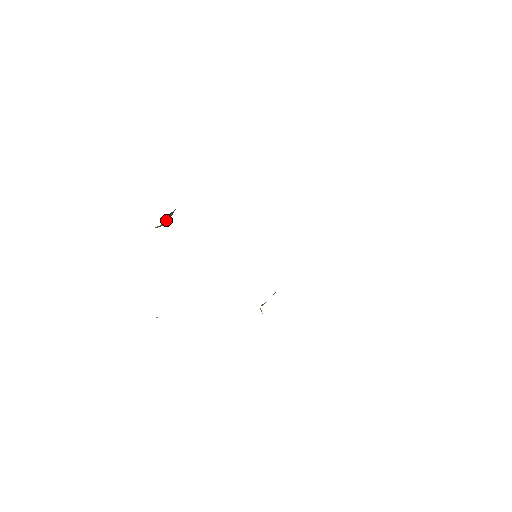
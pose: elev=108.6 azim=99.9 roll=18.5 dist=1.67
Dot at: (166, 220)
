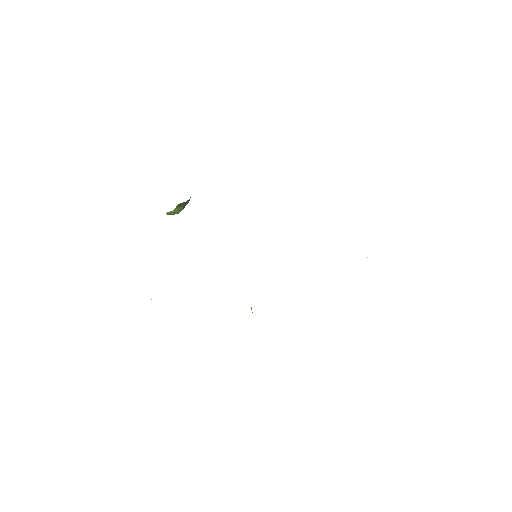
Dot at: (178, 209)
